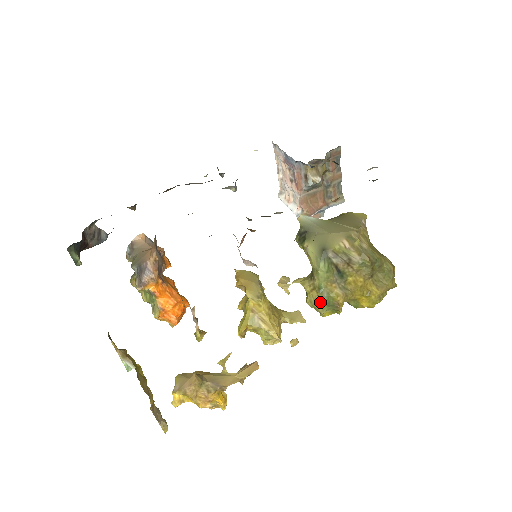
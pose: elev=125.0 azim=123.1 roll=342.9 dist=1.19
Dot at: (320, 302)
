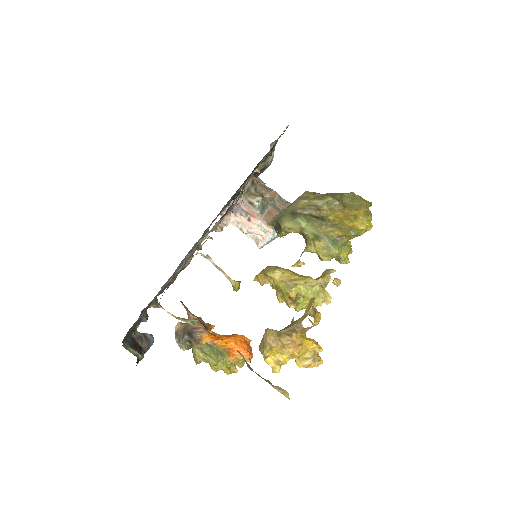
Dot at: (327, 246)
